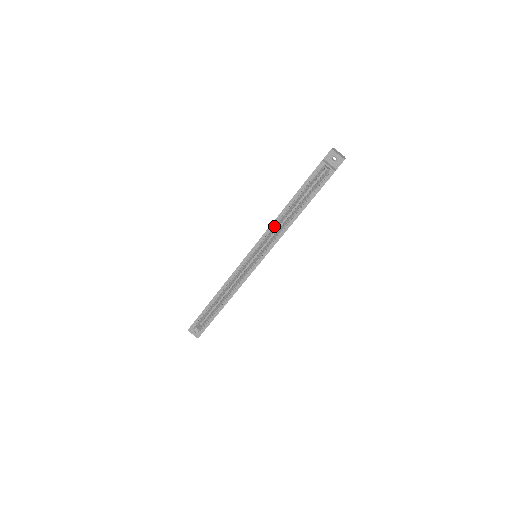
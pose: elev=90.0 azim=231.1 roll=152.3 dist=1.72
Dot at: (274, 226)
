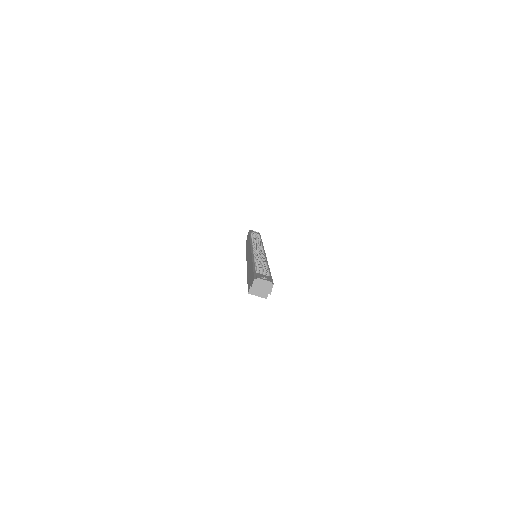
Dot at: occluded
